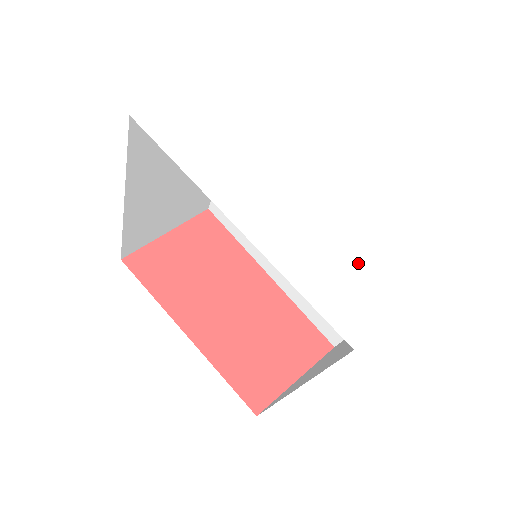
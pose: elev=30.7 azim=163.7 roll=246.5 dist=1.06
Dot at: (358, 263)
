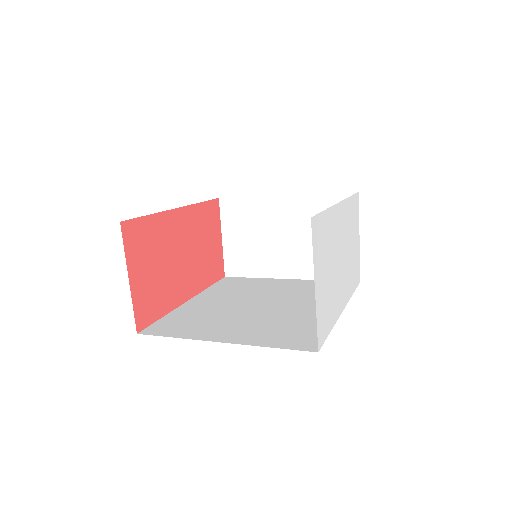
Dot at: (354, 252)
